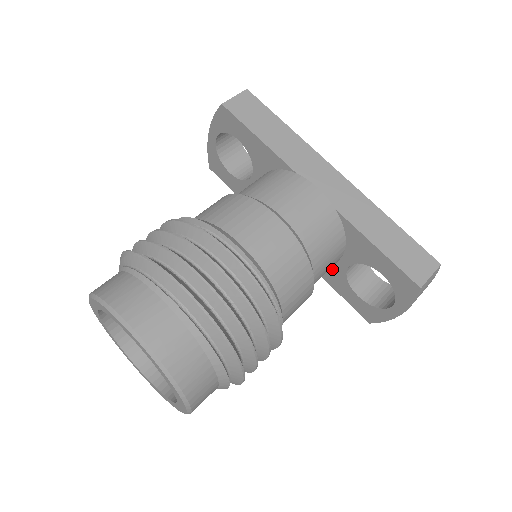
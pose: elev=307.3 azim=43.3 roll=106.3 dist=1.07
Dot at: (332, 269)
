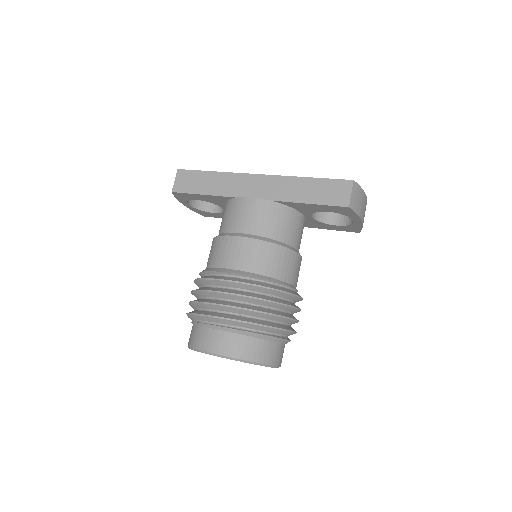
Dot at: (309, 222)
